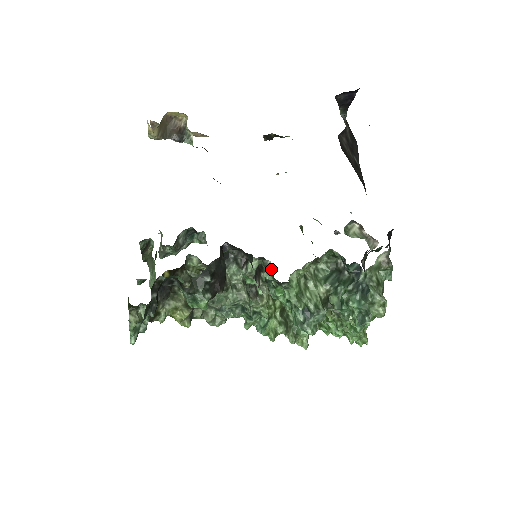
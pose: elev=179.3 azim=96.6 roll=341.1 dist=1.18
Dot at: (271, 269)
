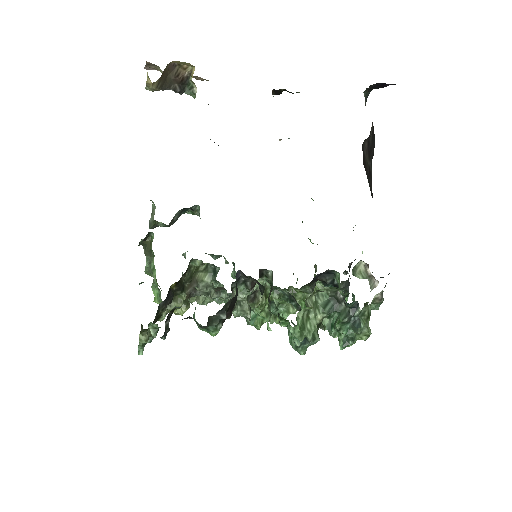
Dot at: (271, 278)
